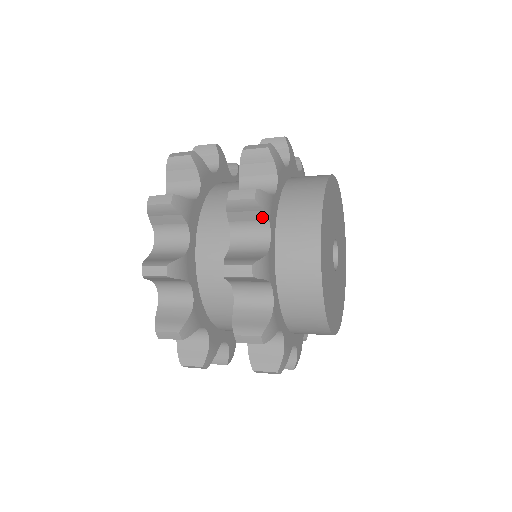
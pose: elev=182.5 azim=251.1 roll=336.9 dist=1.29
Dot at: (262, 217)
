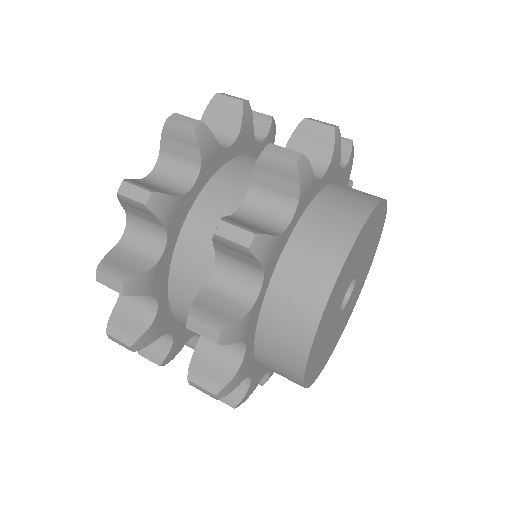
Dot at: (256, 264)
